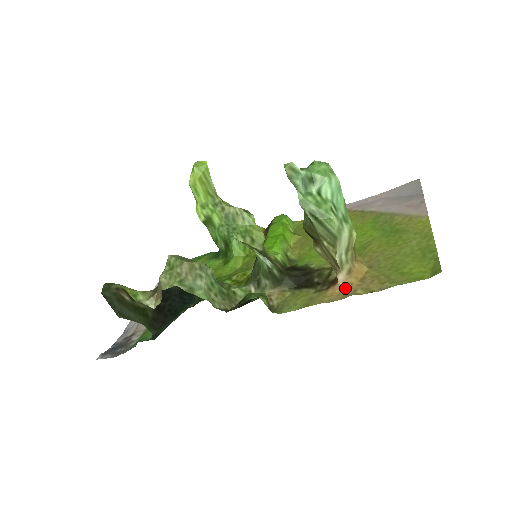
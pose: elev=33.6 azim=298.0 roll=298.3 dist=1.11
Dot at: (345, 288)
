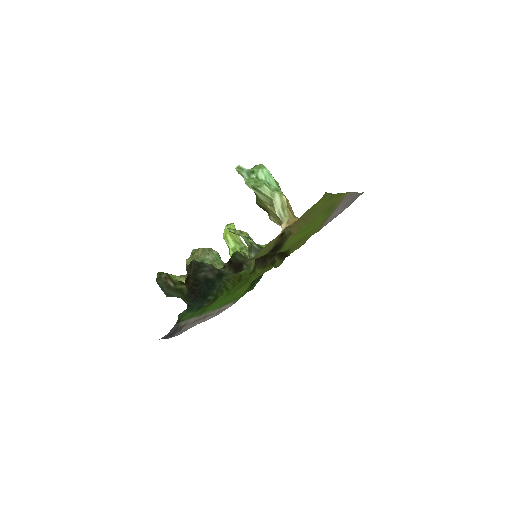
Dot at: (285, 229)
